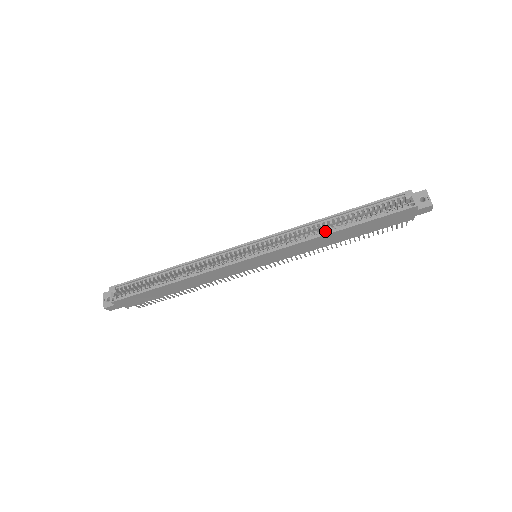
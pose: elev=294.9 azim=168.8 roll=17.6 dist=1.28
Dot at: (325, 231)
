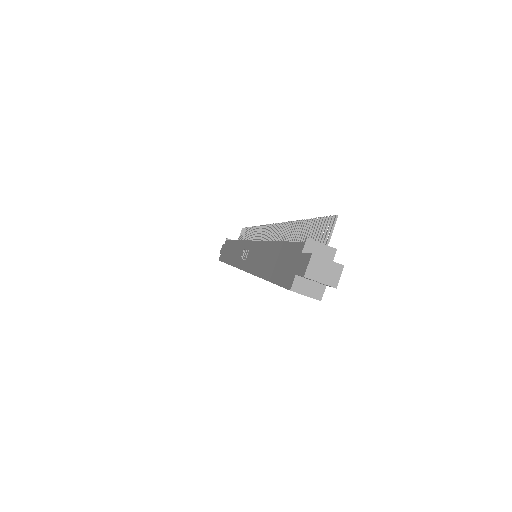
Dot at: occluded
